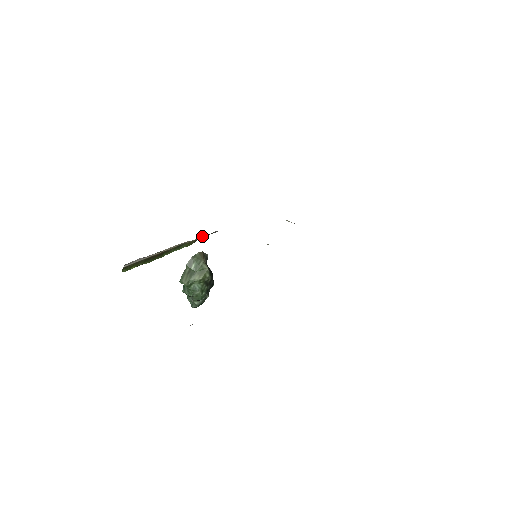
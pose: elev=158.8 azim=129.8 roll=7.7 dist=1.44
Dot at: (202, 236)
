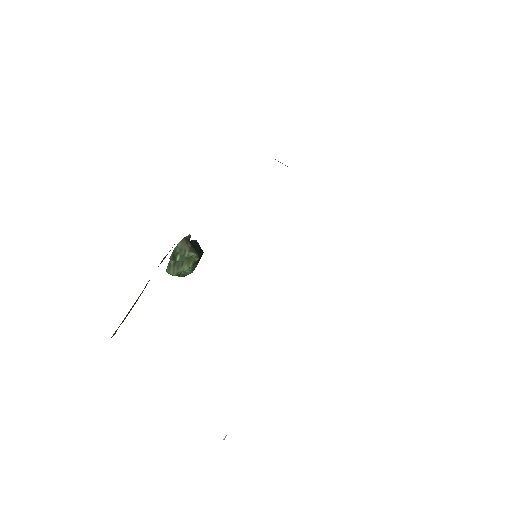
Dot at: occluded
